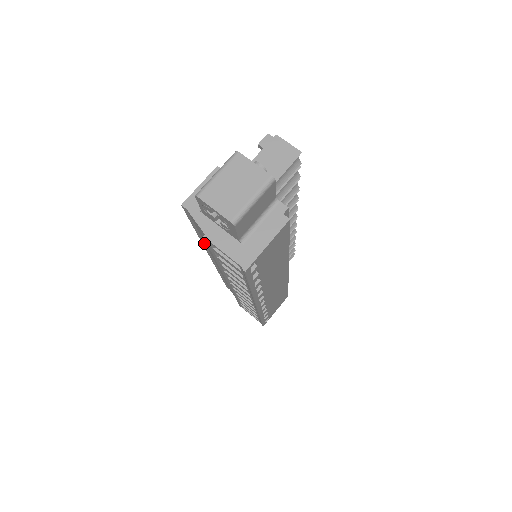
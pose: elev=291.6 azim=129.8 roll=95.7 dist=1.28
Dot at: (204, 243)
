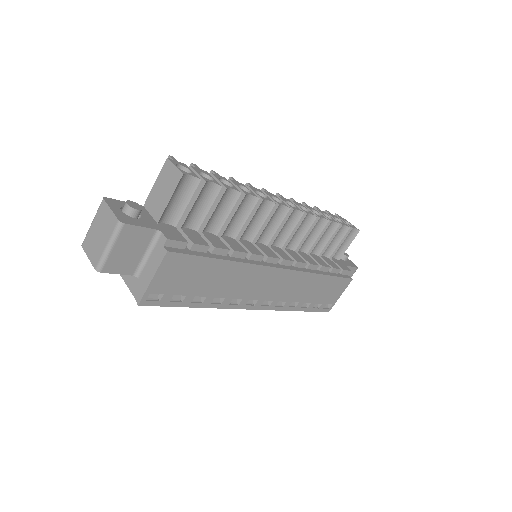
Dot at: occluded
